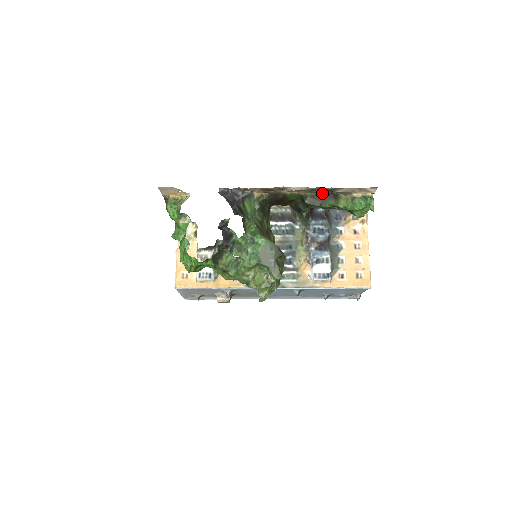
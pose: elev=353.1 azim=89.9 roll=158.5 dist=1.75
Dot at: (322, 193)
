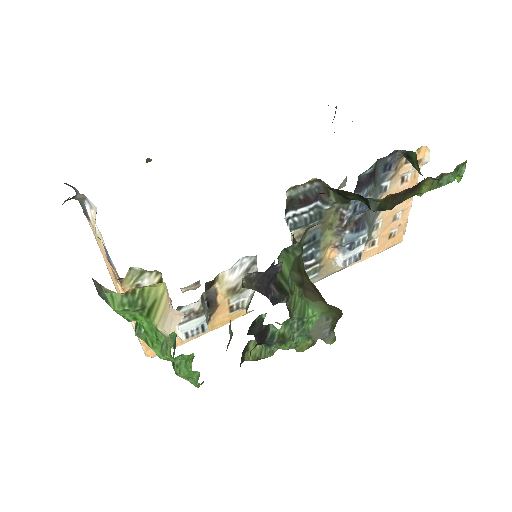
Dot at: (403, 190)
